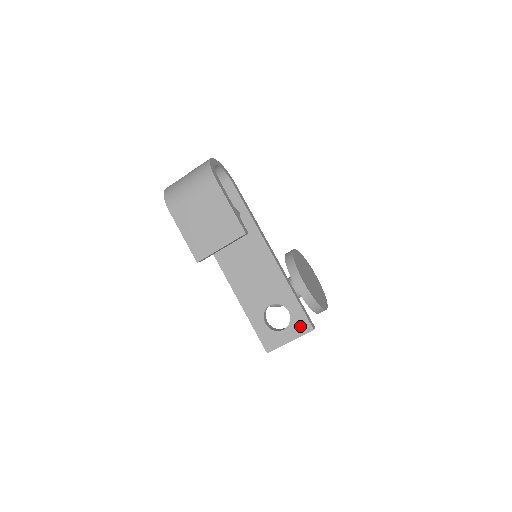
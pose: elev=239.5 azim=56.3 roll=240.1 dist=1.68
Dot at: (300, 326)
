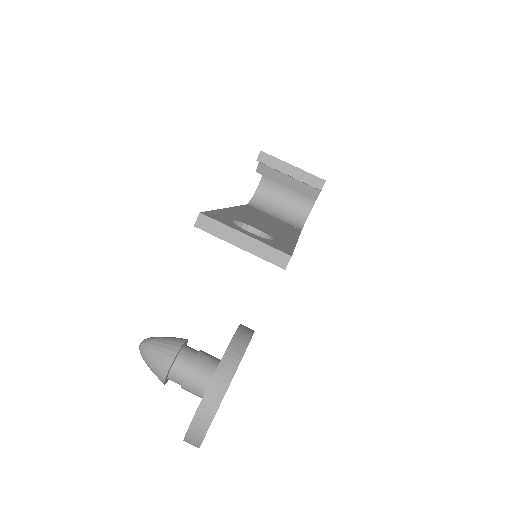
Dot at: (276, 245)
